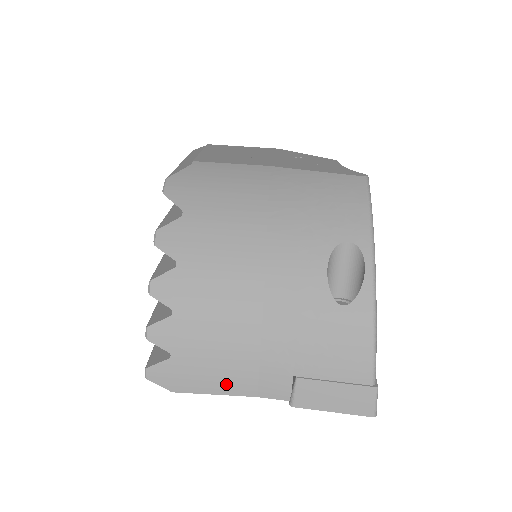
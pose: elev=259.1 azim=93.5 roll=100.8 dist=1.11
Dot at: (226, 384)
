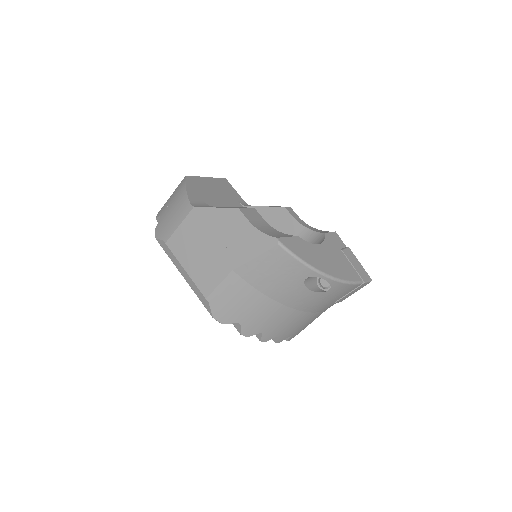
Dot at: occluded
